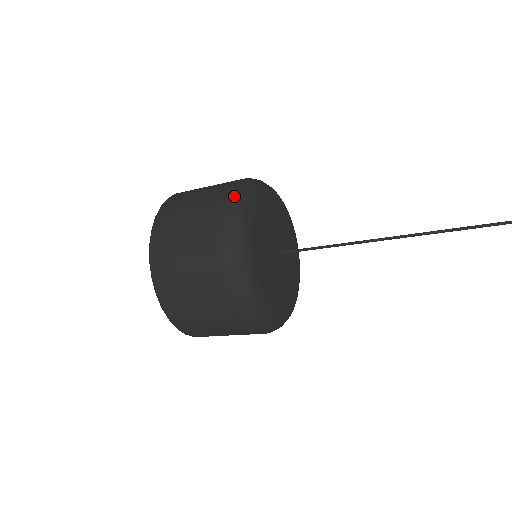
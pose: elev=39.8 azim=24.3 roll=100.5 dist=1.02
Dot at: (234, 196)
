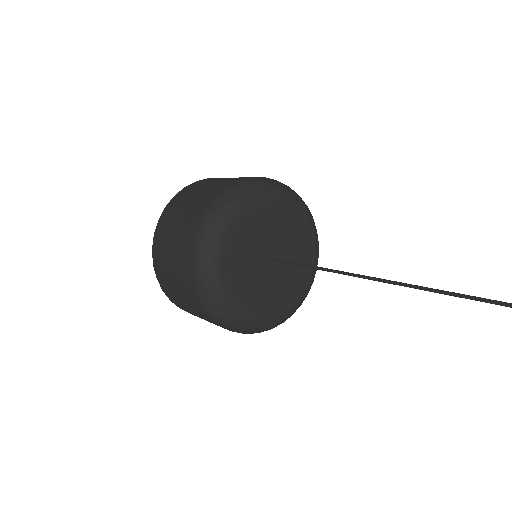
Dot at: (216, 203)
